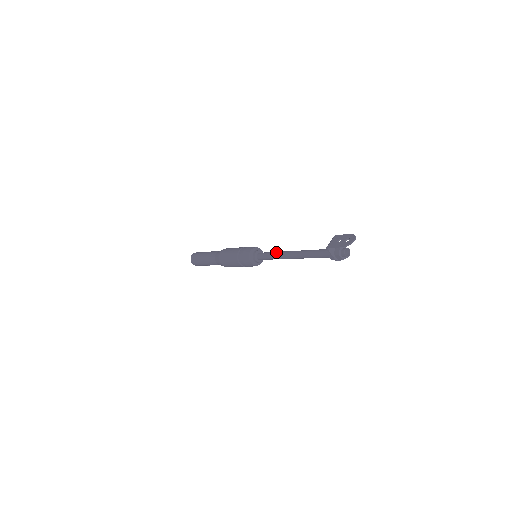
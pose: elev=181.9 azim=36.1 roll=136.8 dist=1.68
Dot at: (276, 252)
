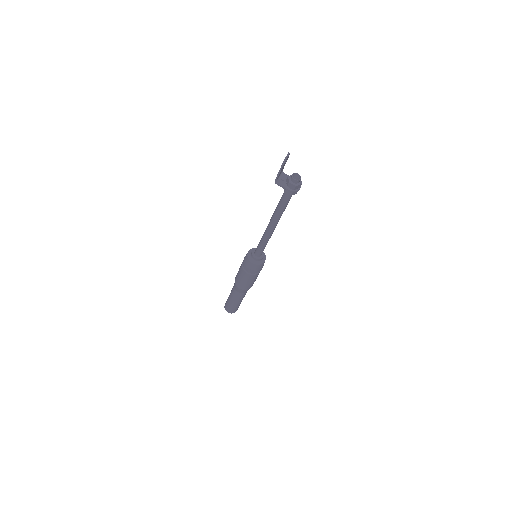
Dot at: occluded
